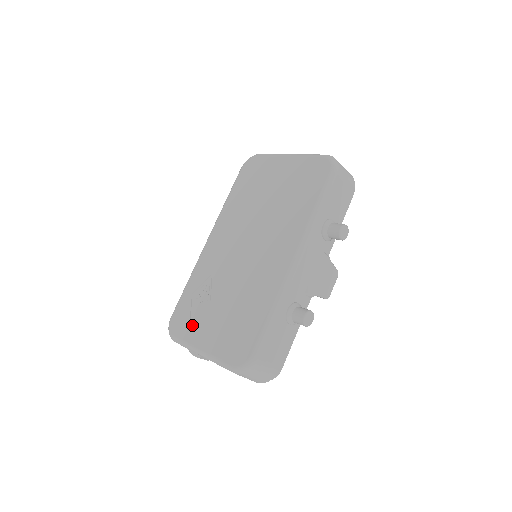
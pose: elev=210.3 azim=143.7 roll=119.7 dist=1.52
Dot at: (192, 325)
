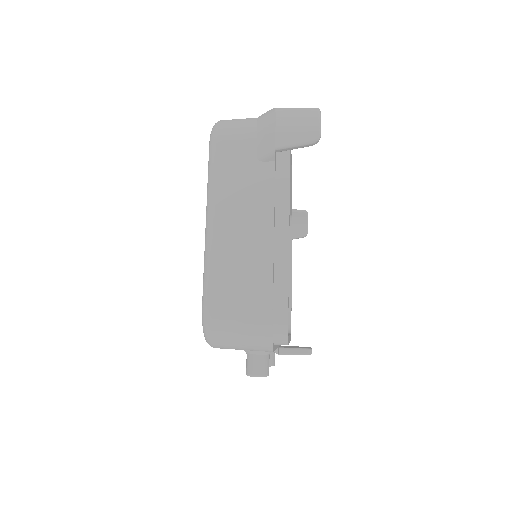
Dot at: occluded
